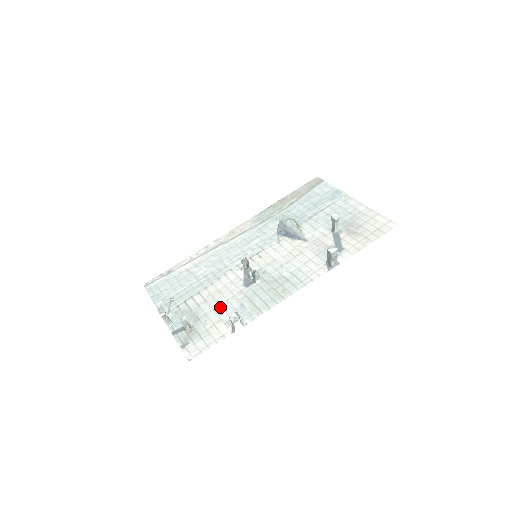
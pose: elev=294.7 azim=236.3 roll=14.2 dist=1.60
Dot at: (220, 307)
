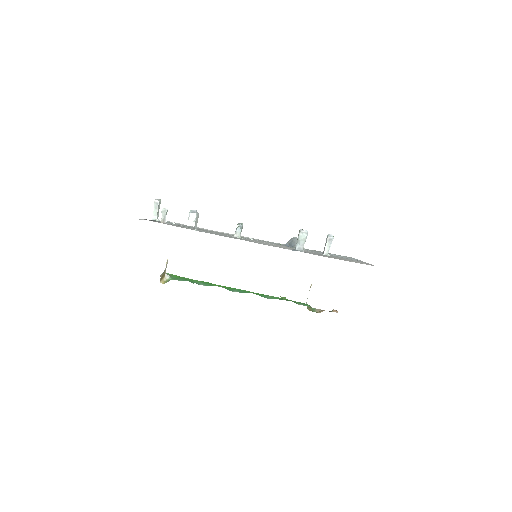
Dot at: occluded
